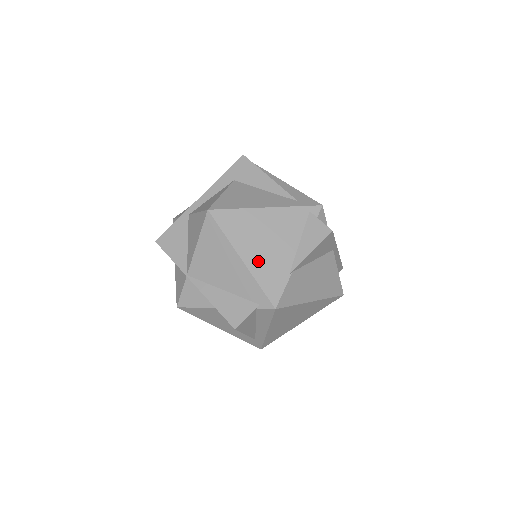
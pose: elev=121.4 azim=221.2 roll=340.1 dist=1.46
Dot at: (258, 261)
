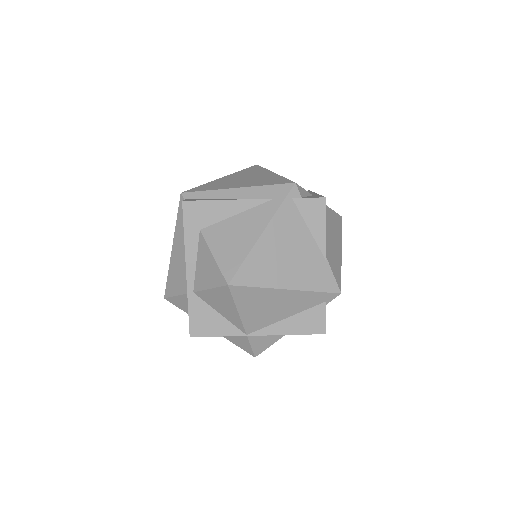
Dot at: (299, 277)
